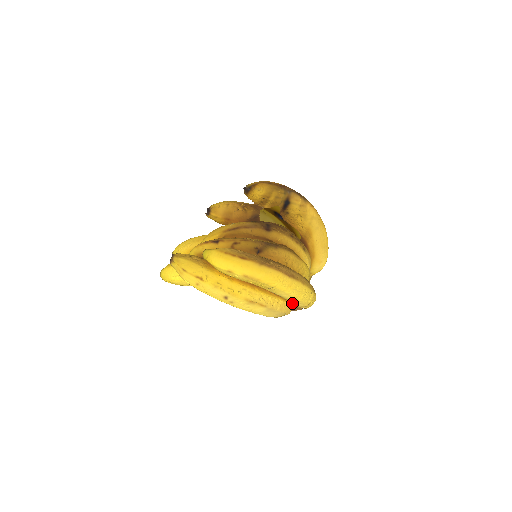
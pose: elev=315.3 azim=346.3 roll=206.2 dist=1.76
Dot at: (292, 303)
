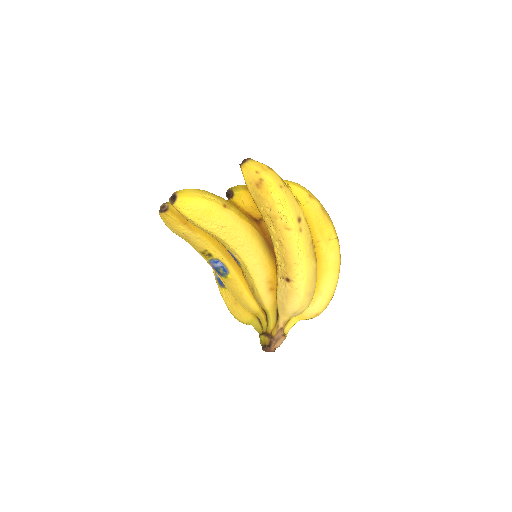
Dot at: (324, 284)
